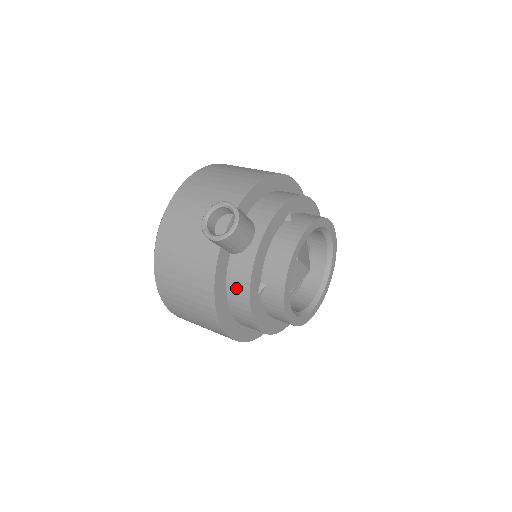
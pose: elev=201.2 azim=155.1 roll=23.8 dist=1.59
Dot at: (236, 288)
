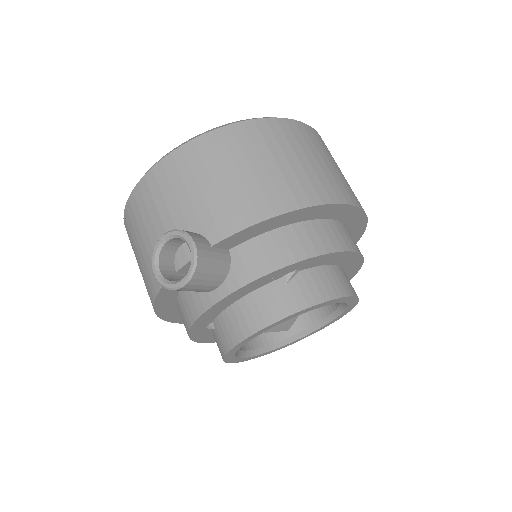
Dot at: (182, 311)
